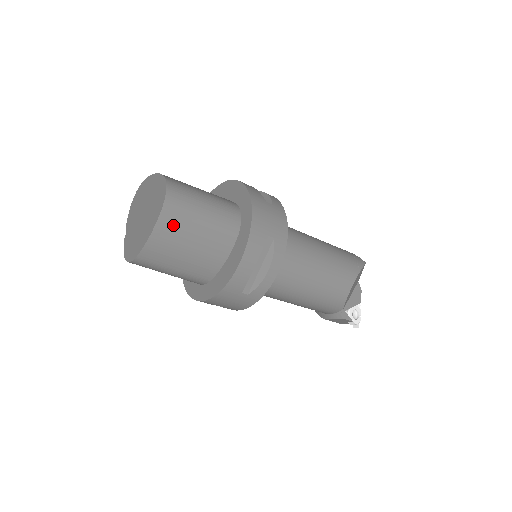
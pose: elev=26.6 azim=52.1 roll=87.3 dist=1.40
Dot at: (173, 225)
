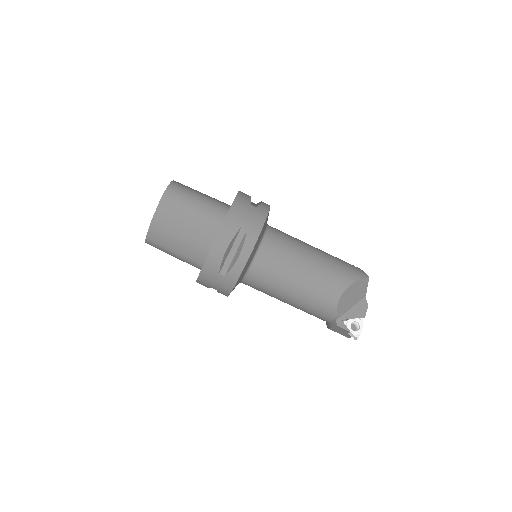
Dot at: (168, 213)
